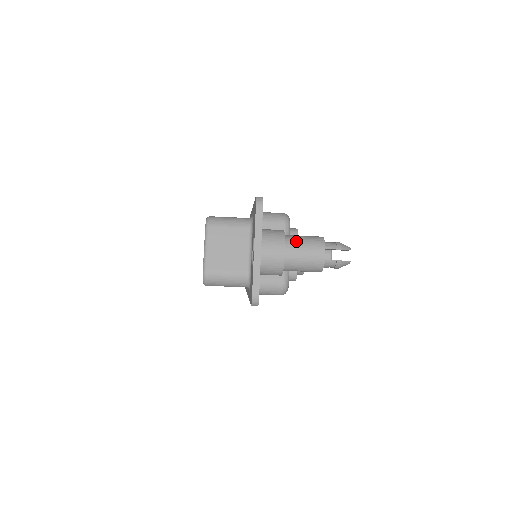
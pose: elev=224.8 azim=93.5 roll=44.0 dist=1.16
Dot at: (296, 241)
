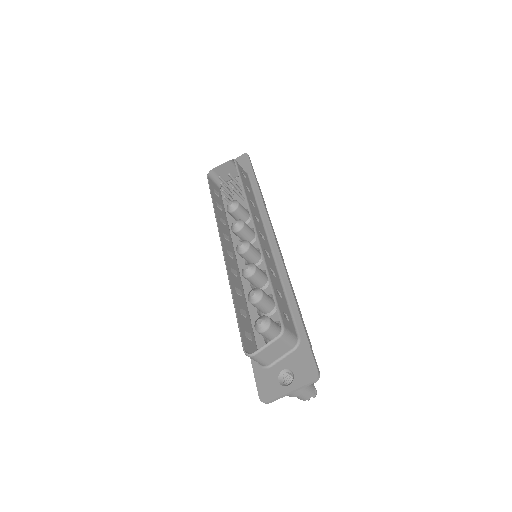
Dot at: (306, 390)
